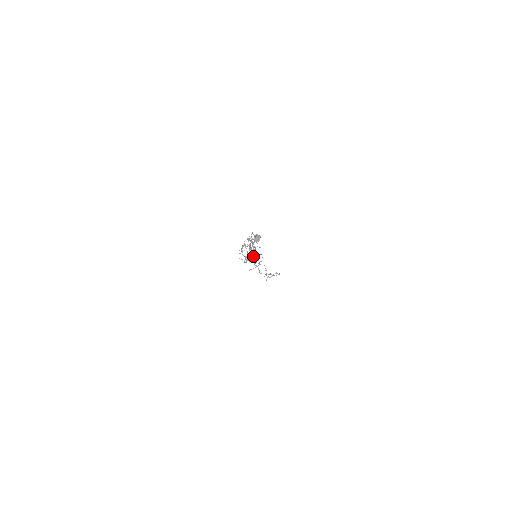
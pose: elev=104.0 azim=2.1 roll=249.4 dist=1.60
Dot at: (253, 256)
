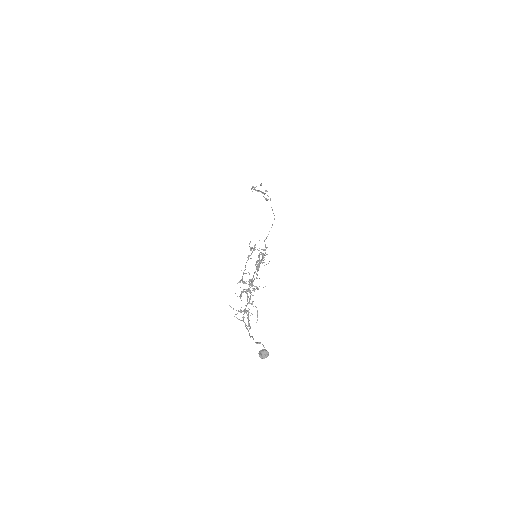
Dot at: (258, 190)
